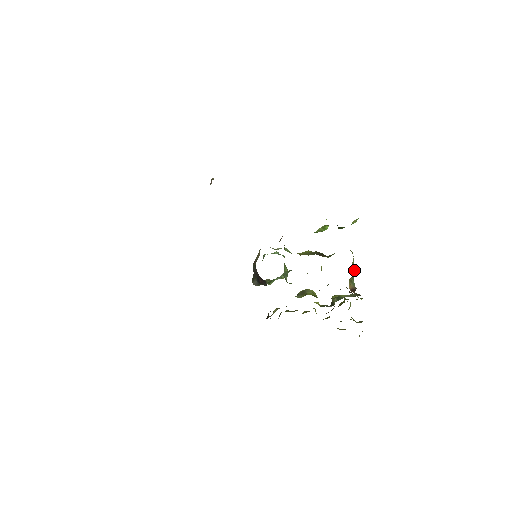
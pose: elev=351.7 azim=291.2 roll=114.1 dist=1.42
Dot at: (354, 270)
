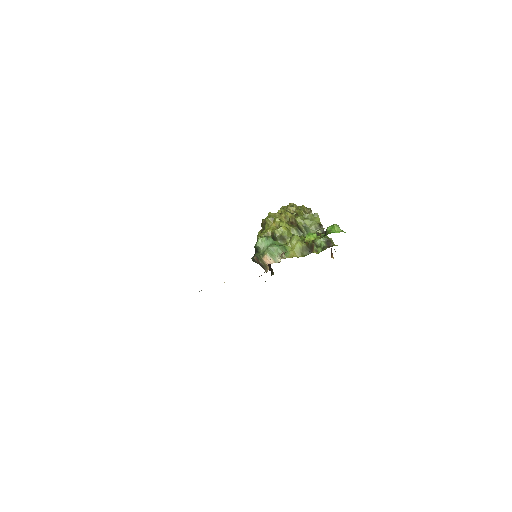
Dot at: (334, 249)
